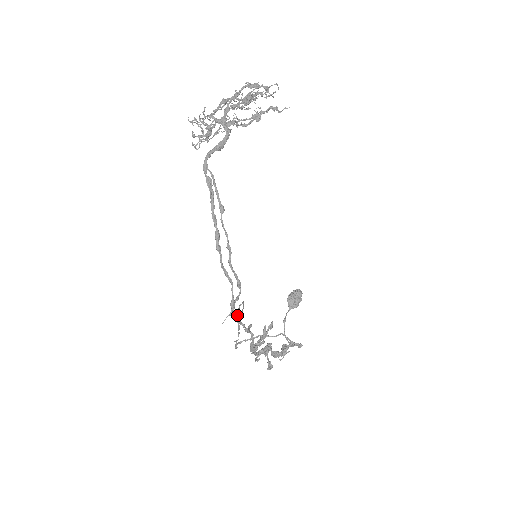
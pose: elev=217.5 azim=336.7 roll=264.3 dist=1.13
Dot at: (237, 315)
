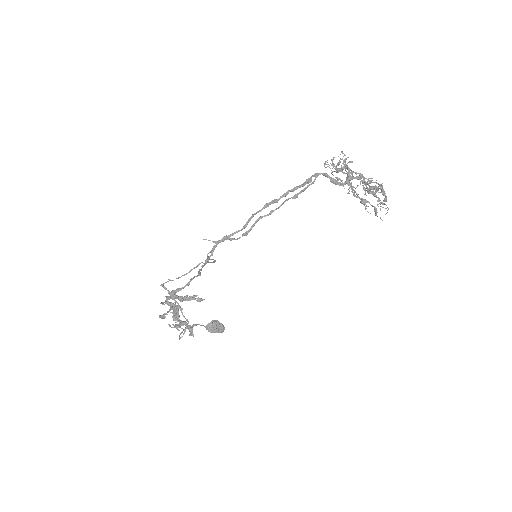
Dot at: occluded
